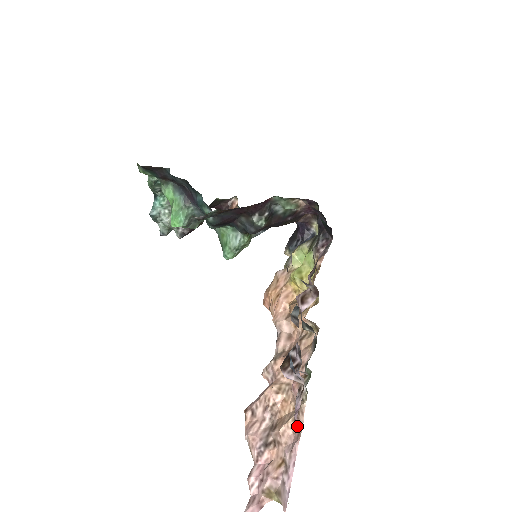
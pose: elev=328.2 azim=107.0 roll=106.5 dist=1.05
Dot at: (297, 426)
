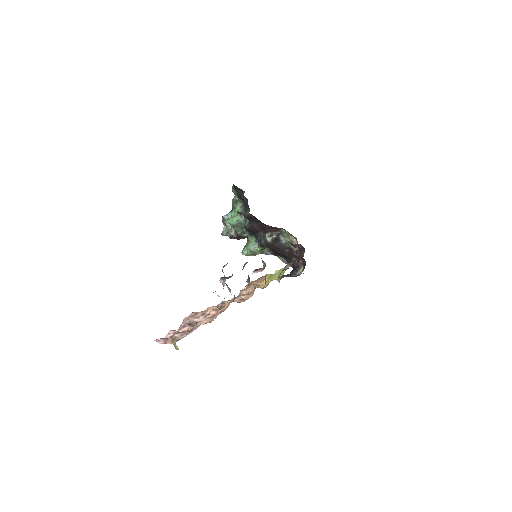
Dot at: (210, 321)
